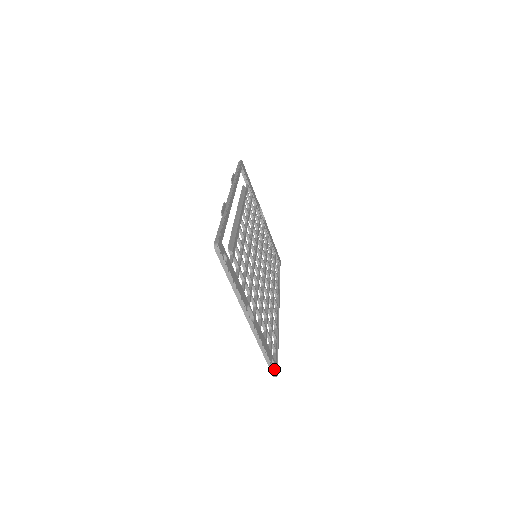
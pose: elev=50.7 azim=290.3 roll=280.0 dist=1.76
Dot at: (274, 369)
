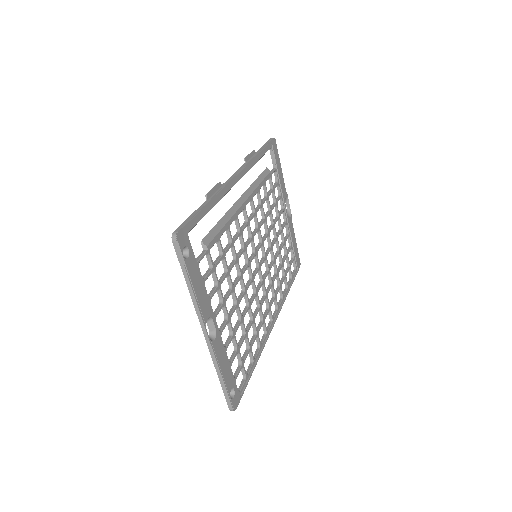
Dot at: (232, 402)
